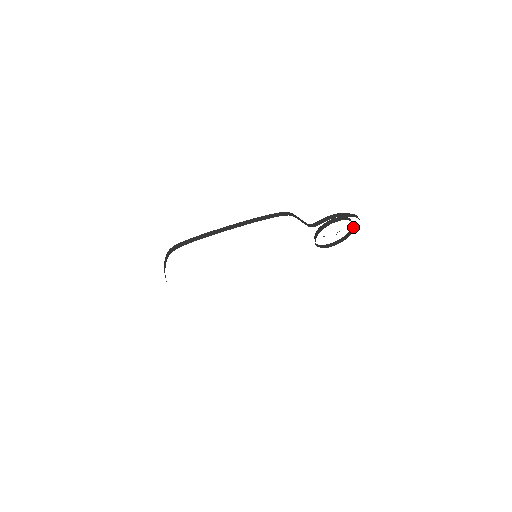
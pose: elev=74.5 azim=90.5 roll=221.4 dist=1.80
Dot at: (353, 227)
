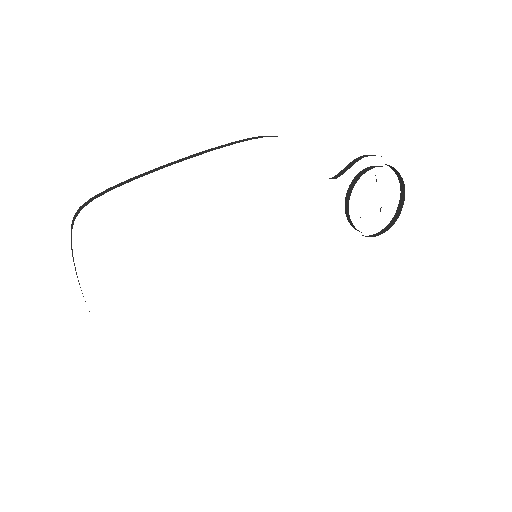
Dot at: (402, 191)
